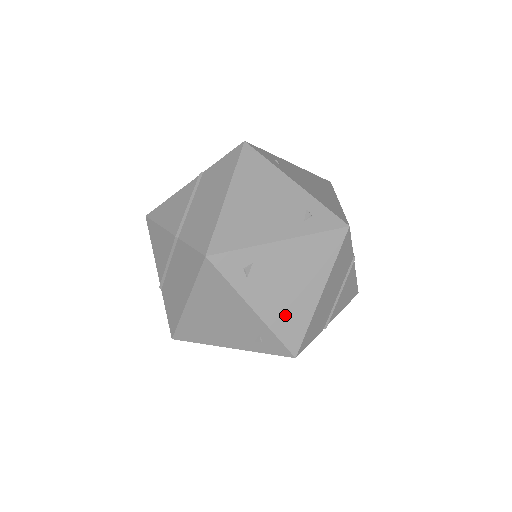
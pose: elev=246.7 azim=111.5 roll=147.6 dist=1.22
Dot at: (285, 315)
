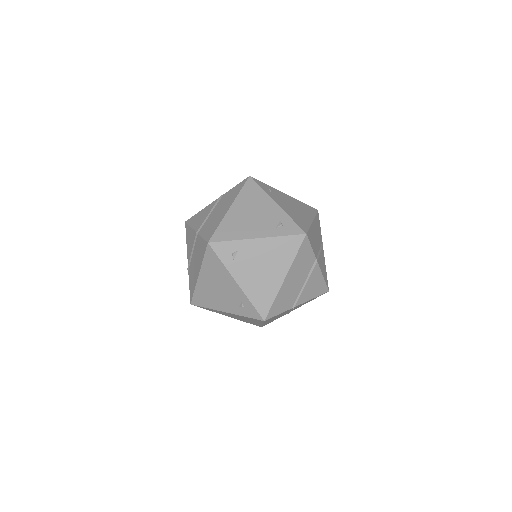
Dot at: (258, 289)
